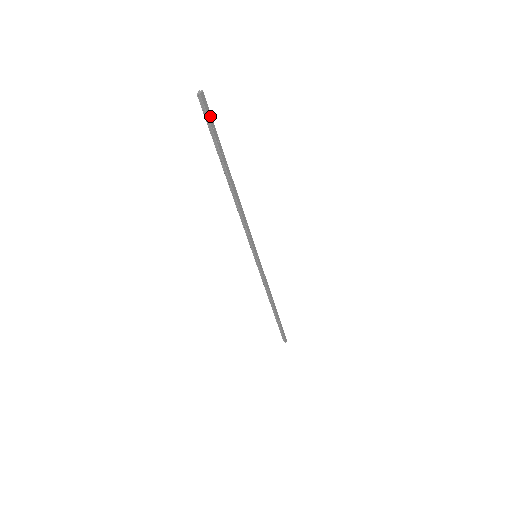
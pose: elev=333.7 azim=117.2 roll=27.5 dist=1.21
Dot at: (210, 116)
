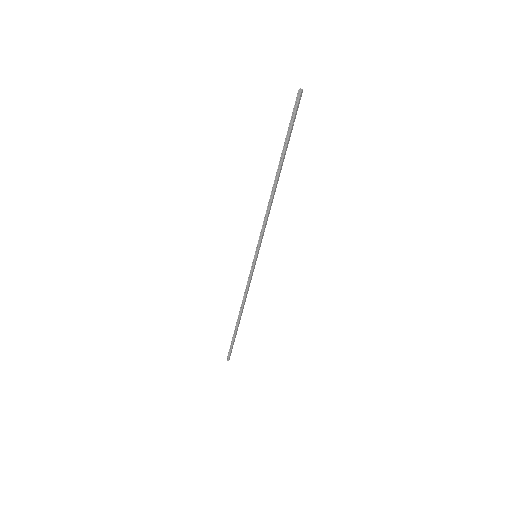
Dot at: (296, 112)
